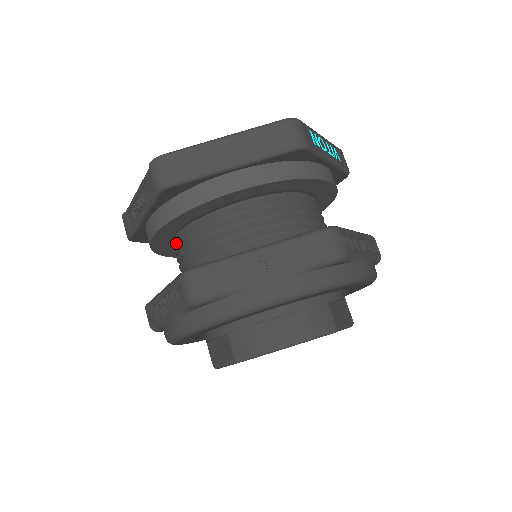
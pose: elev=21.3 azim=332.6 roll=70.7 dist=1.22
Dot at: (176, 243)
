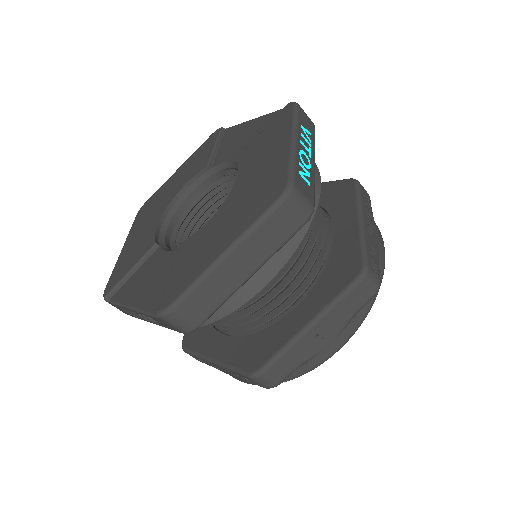
Dot at: occluded
